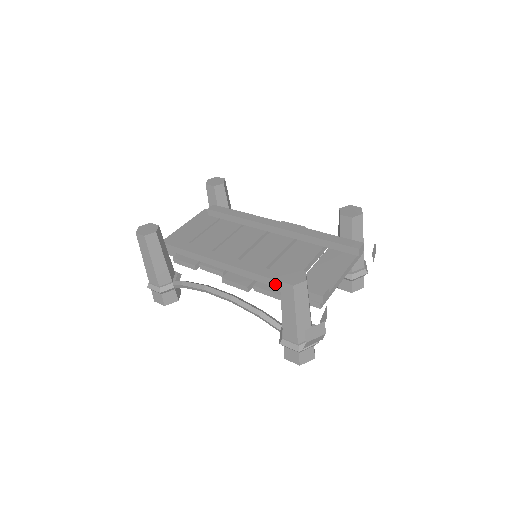
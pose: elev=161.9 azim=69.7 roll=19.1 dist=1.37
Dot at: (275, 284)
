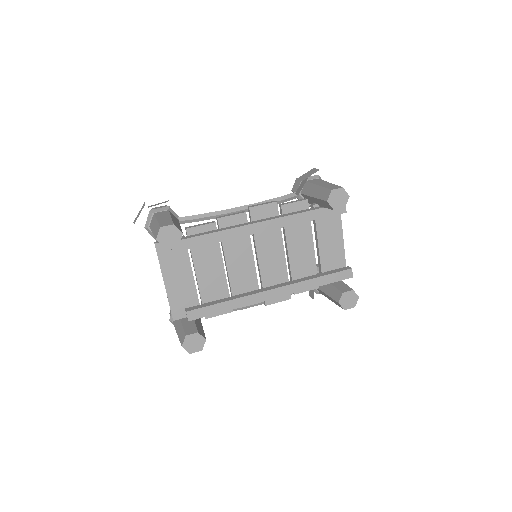
Dot at: (312, 287)
